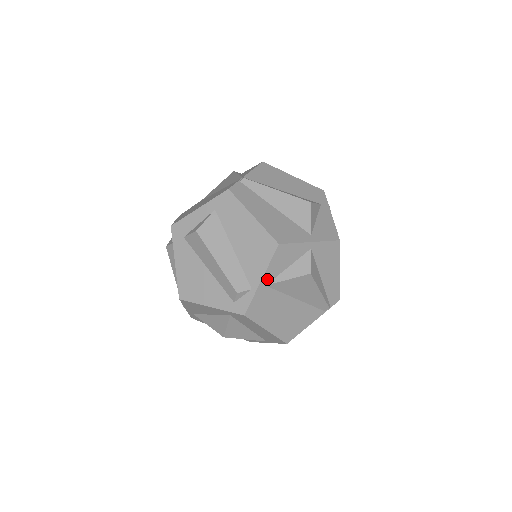
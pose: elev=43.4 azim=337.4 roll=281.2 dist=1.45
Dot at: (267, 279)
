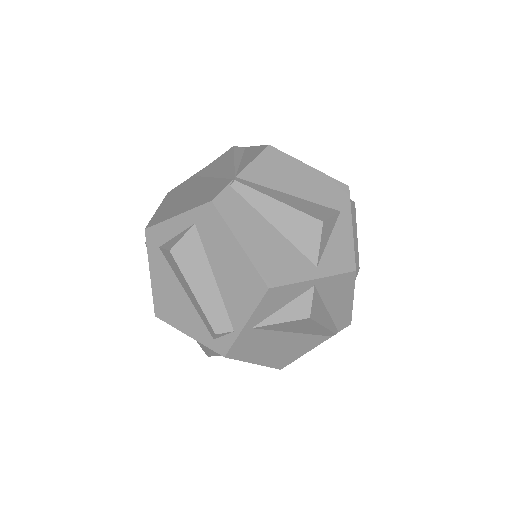
Dot at: (253, 322)
